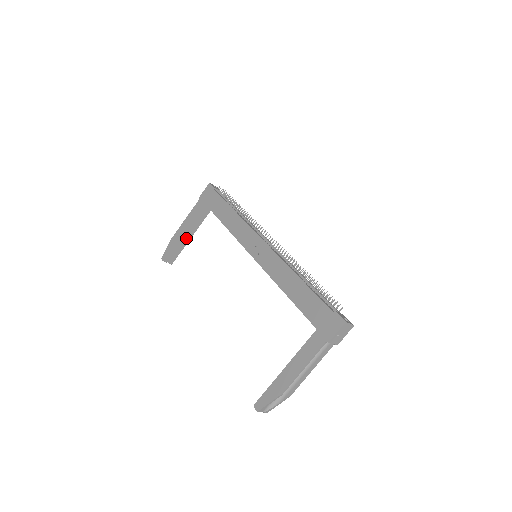
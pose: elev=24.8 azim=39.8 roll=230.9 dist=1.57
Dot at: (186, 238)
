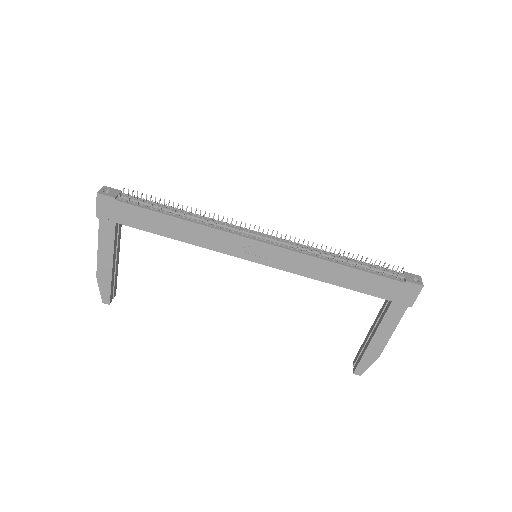
Dot at: (115, 266)
